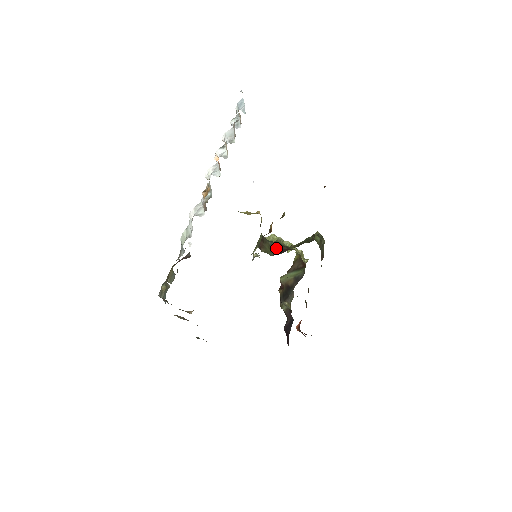
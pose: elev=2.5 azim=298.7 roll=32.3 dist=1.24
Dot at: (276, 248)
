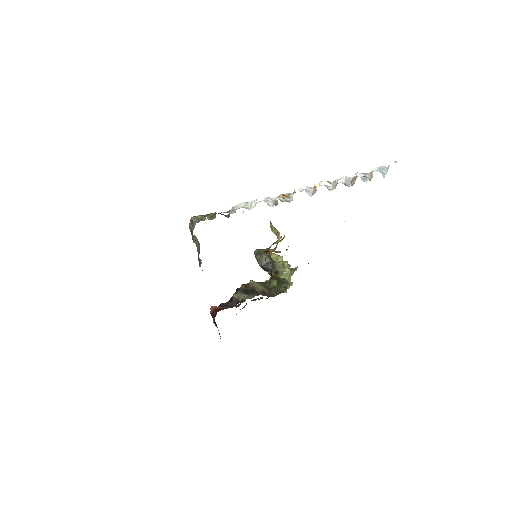
Dot at: (268, 264)
